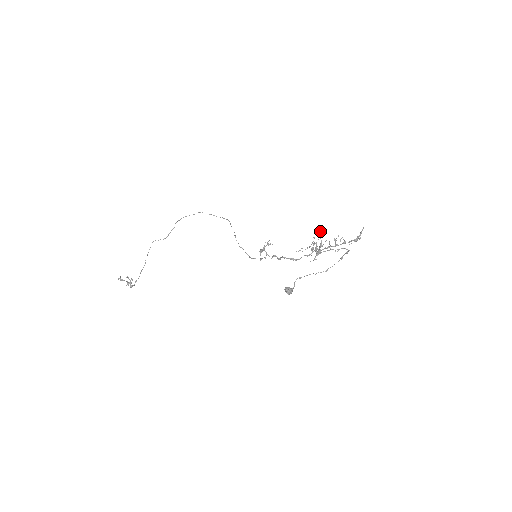
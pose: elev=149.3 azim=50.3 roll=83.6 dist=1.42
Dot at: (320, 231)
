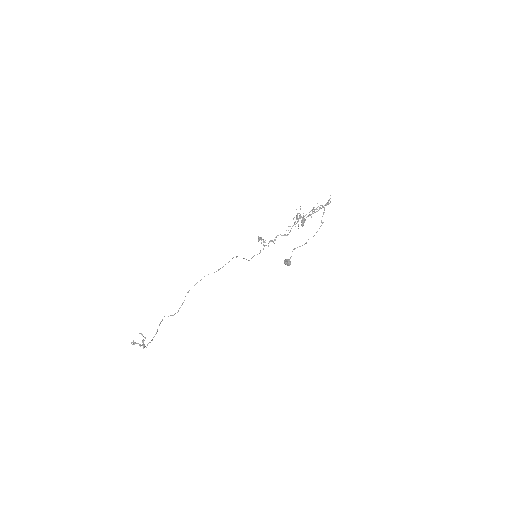
Dot at: occluded
